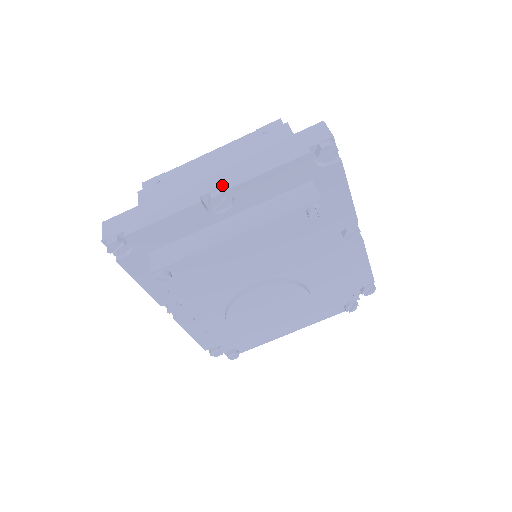
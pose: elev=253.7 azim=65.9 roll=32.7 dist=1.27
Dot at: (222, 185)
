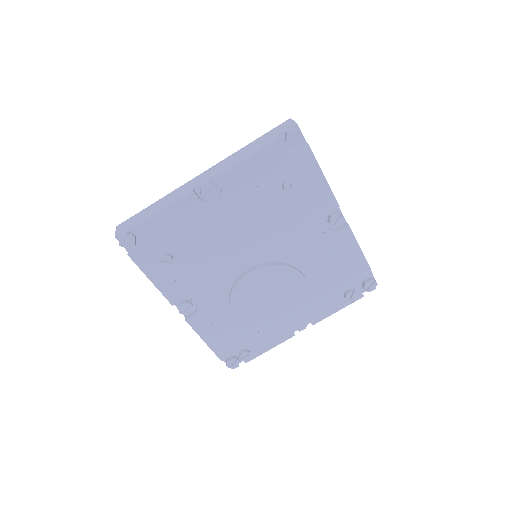
Dot at: (210, 176)
